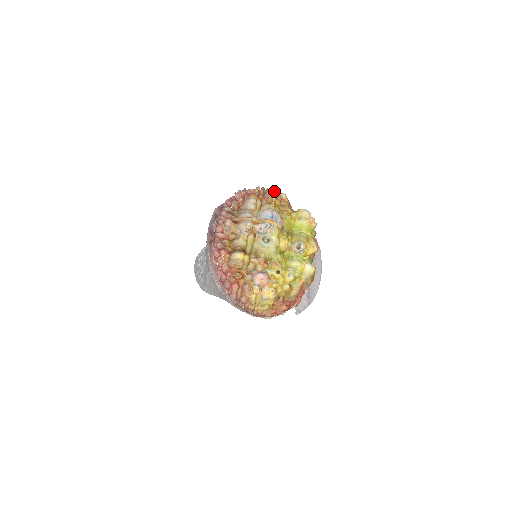
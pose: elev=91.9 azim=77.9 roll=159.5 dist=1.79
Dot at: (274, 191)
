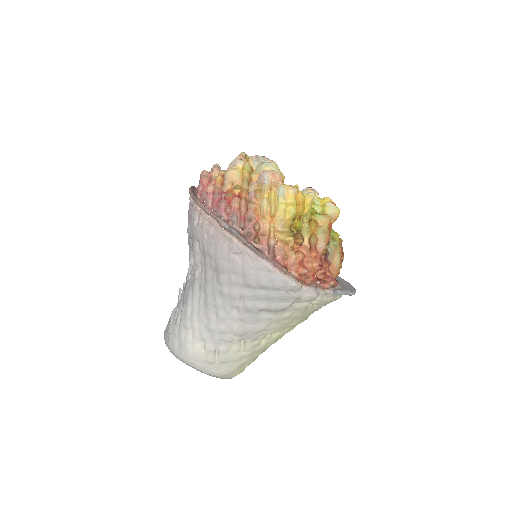
Dot at: occluded
